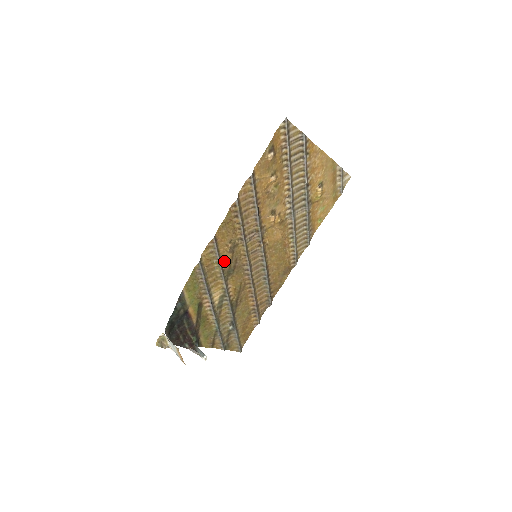
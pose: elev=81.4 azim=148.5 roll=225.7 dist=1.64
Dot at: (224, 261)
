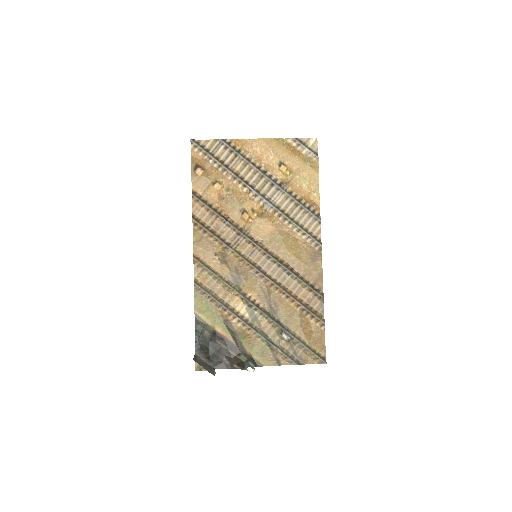
Dot at: (222, 274)
